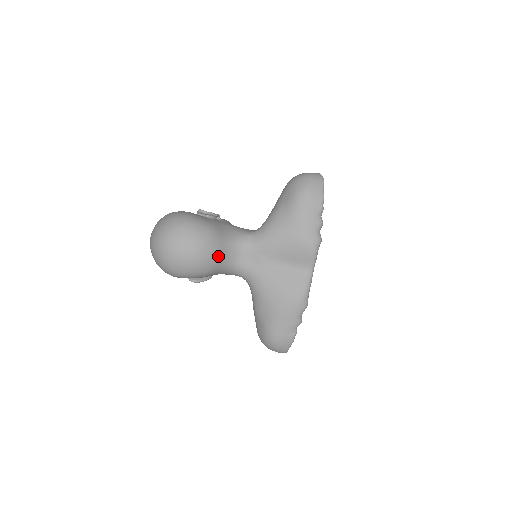
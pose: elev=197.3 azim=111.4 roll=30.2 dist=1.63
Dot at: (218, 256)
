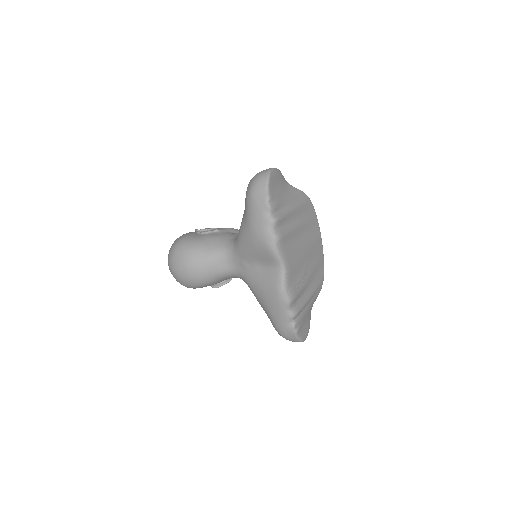
Dot at: (207, 268)
